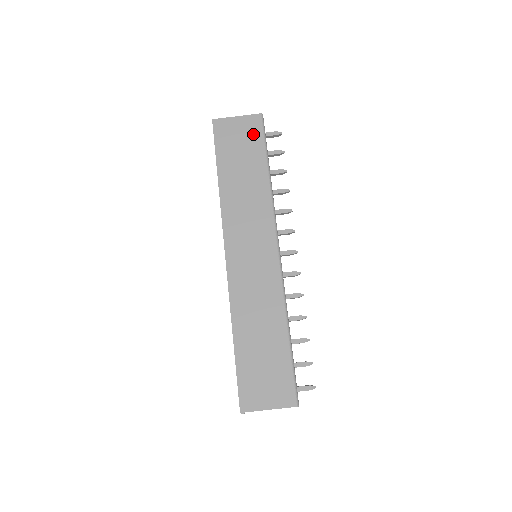
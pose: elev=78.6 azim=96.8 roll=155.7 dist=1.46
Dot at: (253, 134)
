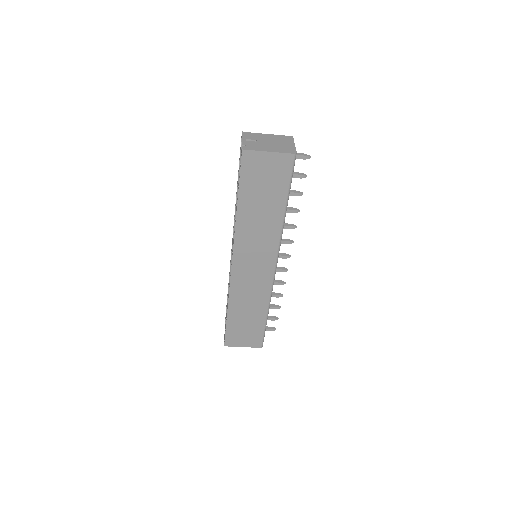
Dot at: (281, 174)
